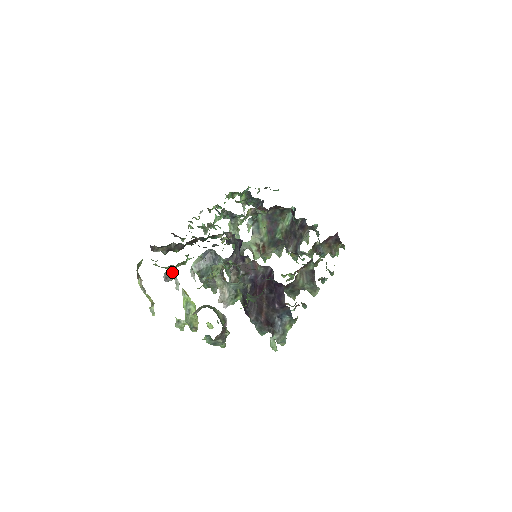
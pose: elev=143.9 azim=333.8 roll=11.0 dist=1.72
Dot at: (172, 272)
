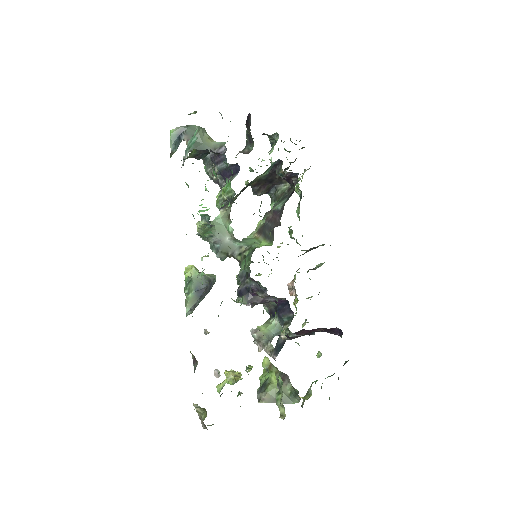
Dot at: (194, 358)
